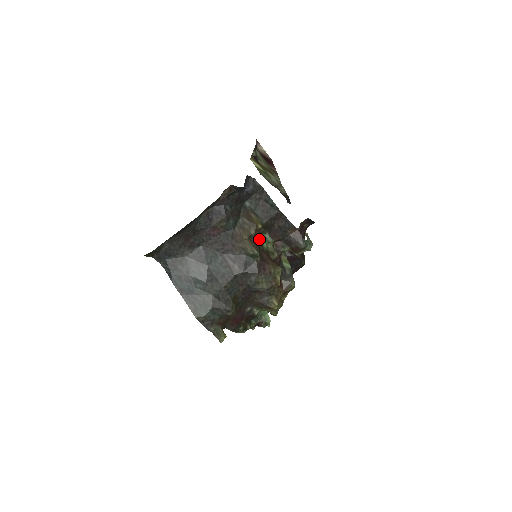
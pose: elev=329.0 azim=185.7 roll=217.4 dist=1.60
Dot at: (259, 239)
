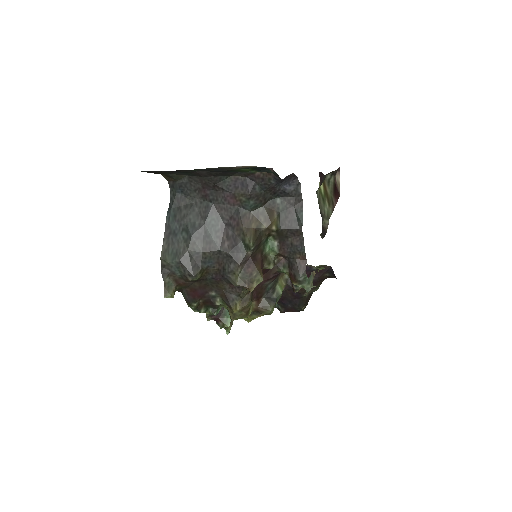
Dot at: (266, 239)
